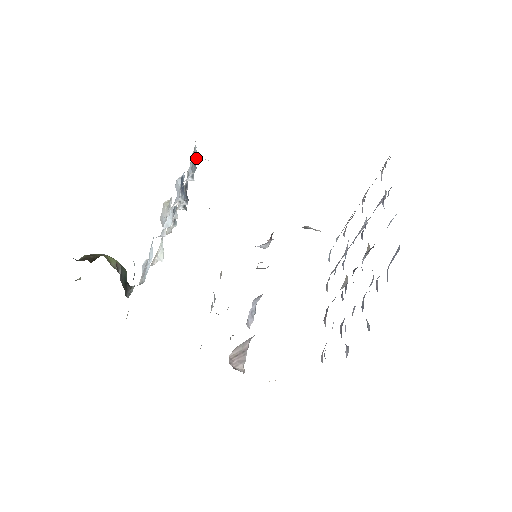
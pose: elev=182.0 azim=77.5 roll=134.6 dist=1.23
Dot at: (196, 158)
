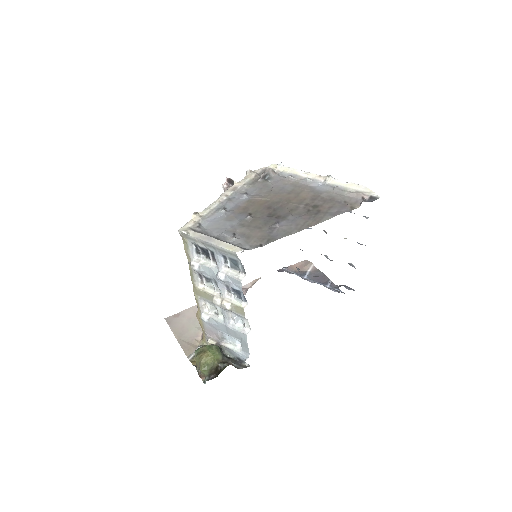
Dot at: (243, 271)
